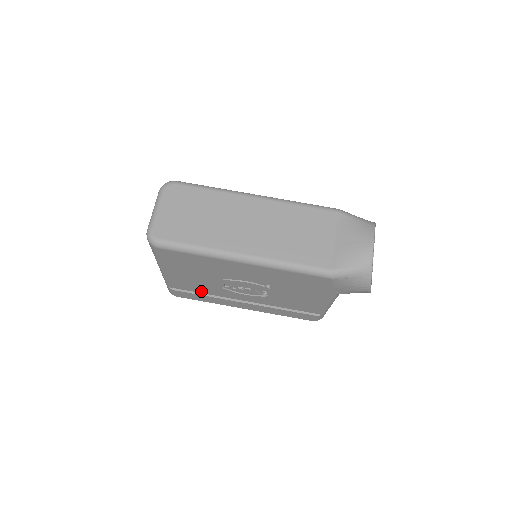
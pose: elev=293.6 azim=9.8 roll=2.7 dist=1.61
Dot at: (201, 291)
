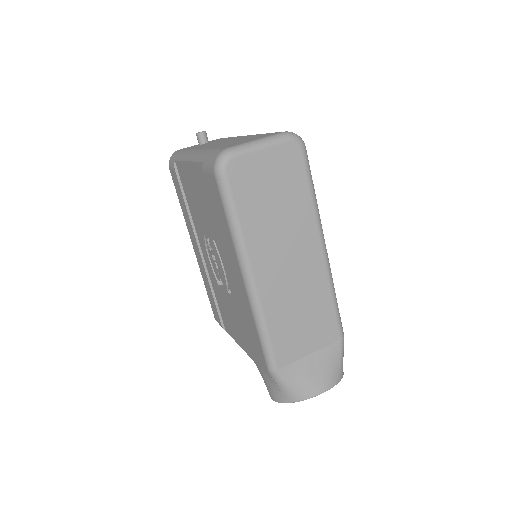
Dot at: (189, 202)
